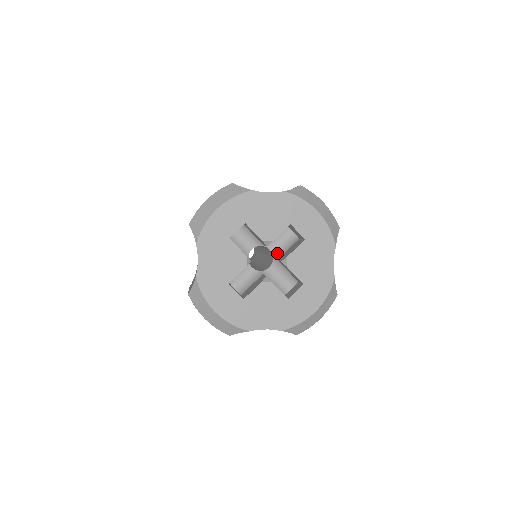
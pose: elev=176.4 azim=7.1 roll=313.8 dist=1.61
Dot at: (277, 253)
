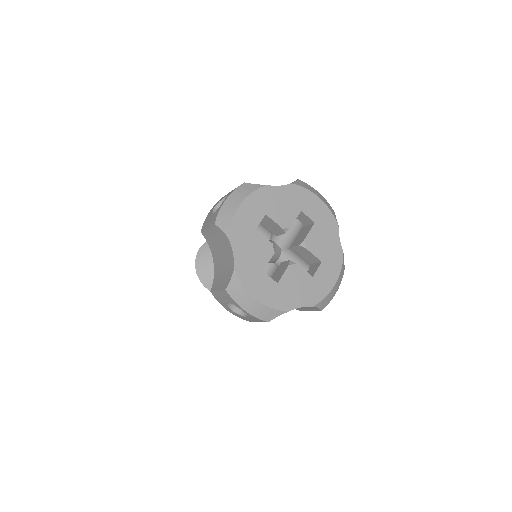
Dot at: (283, 245)
